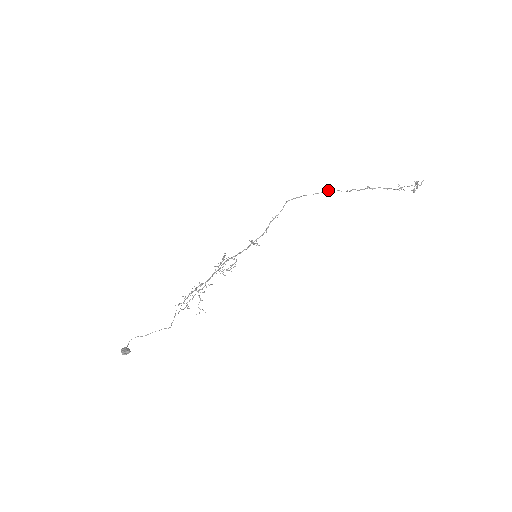
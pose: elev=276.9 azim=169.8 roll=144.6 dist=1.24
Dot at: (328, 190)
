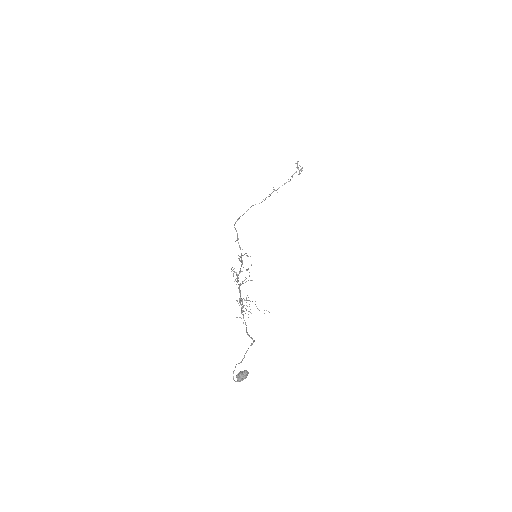
Dot at: (252, 205)
